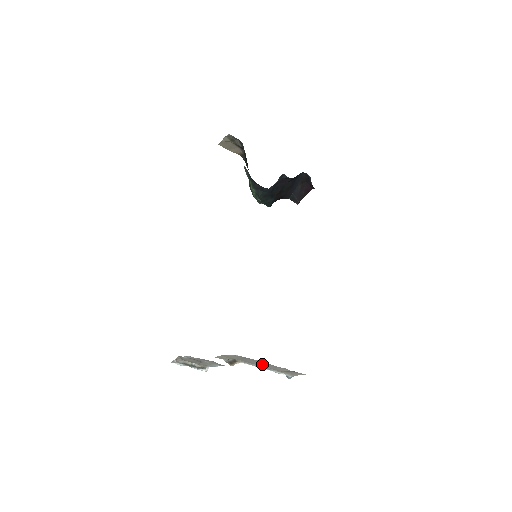
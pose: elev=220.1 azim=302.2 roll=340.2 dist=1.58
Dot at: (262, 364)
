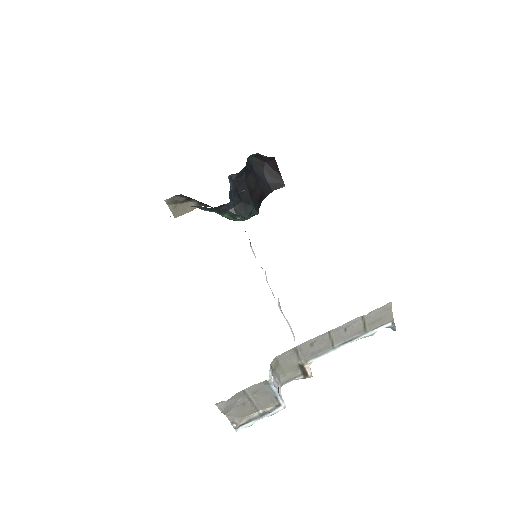
Dot at: (328, 340)
